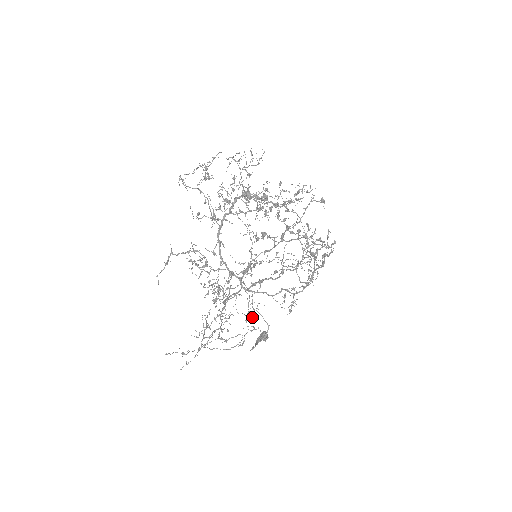
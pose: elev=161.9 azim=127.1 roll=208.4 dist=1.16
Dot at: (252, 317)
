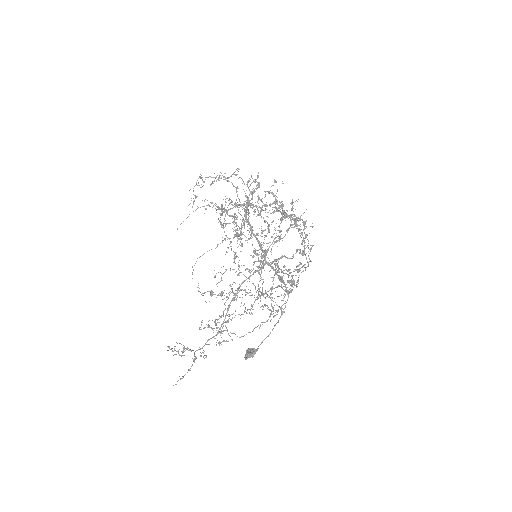
Dot at: (231, 339)
